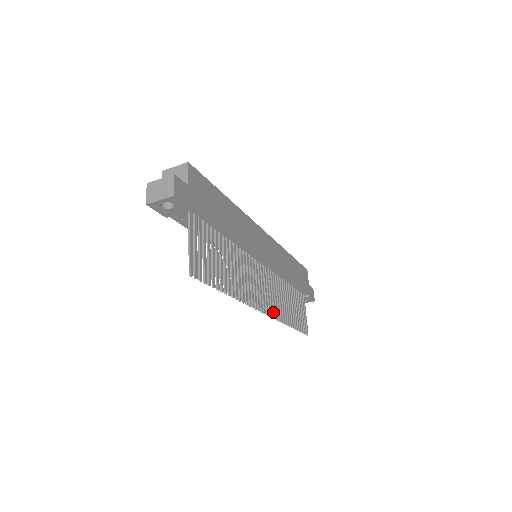
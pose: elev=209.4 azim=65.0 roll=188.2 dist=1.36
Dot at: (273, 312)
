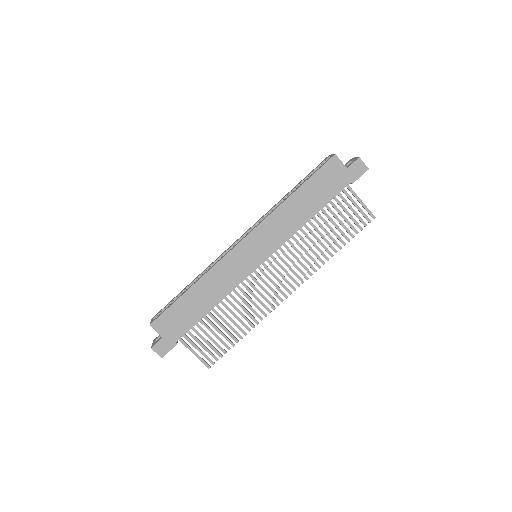
Dot at: occluded
